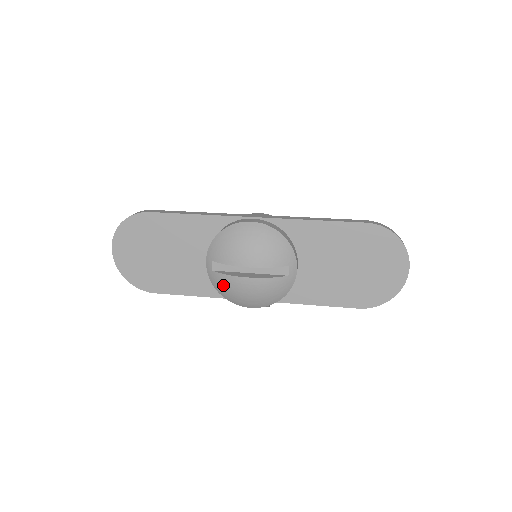
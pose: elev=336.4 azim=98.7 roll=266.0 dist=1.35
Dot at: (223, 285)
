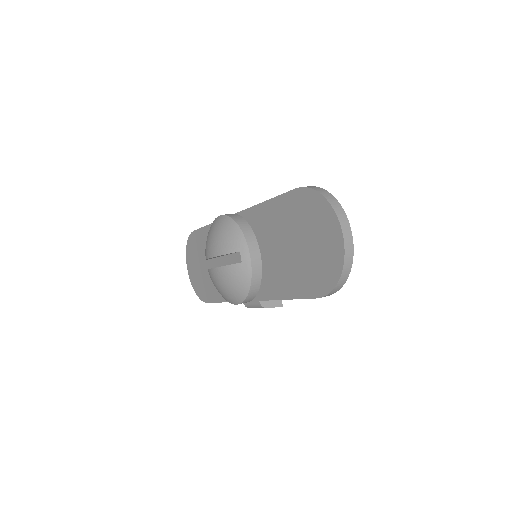
Dot at: (212, 281)
